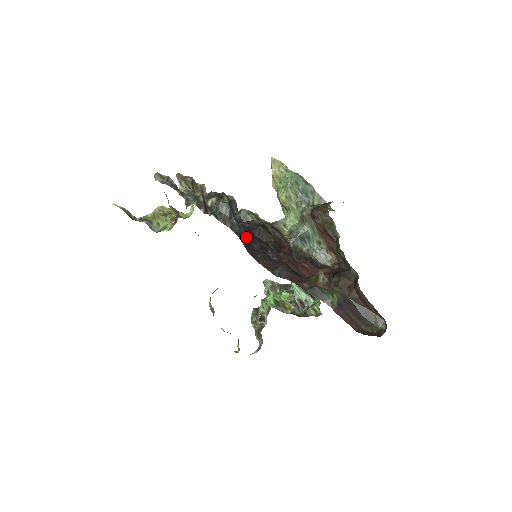
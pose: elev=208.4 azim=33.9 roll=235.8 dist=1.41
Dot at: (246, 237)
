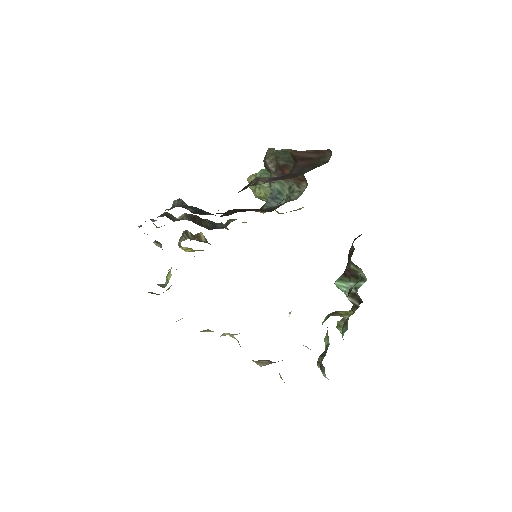
Dot at: (198, 211)
